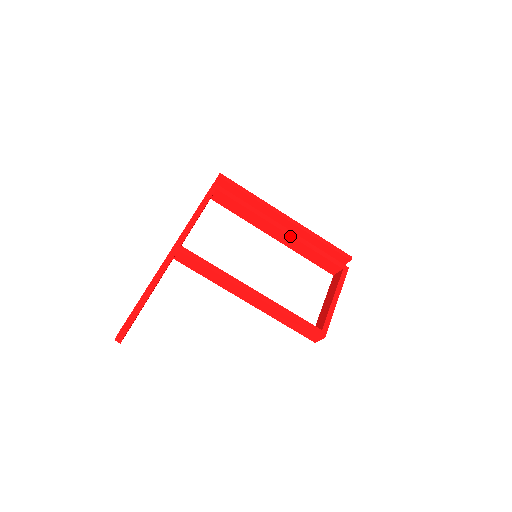
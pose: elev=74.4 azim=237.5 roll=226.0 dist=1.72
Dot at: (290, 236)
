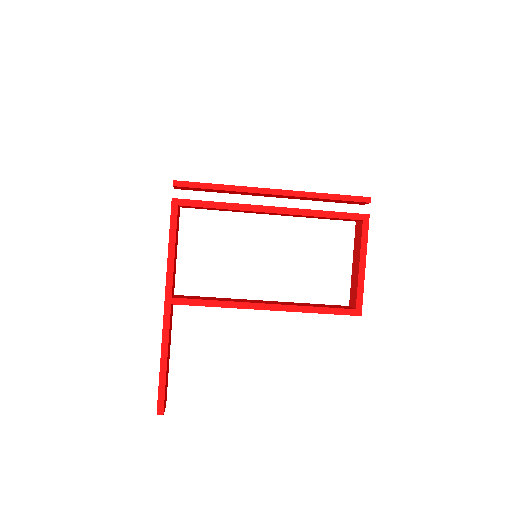
Dot at: (285, 214)
